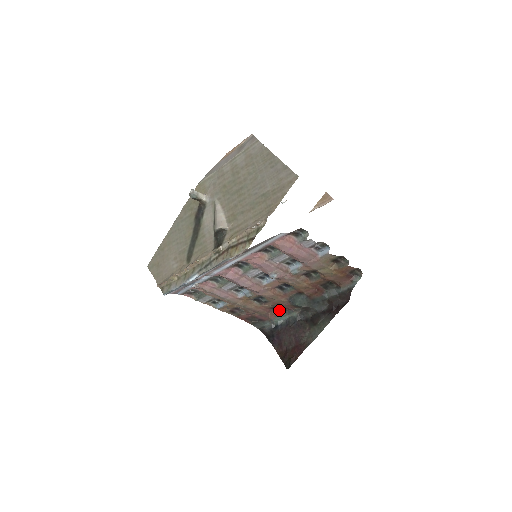
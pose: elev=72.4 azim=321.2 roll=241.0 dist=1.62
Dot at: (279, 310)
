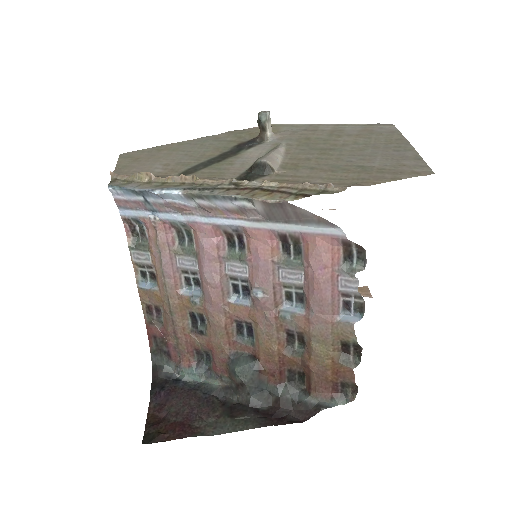
Dot at: (201, 362)
